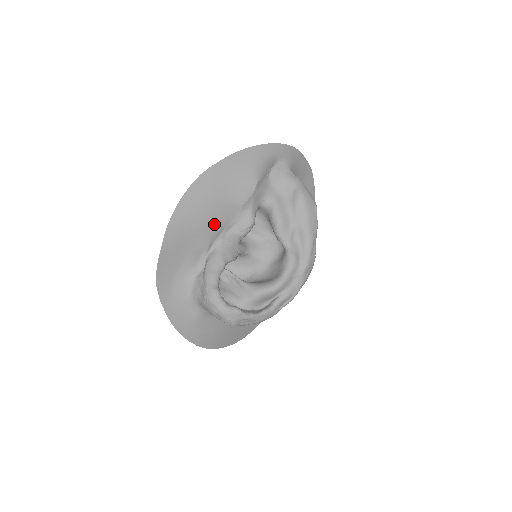
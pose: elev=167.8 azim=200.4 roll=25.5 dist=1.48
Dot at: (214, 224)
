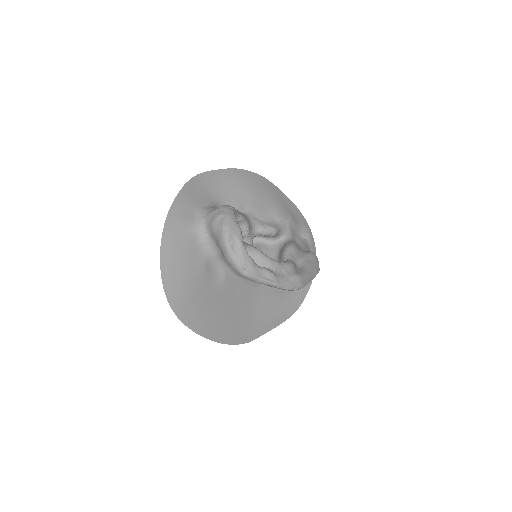
Dot at: (255, 202)
